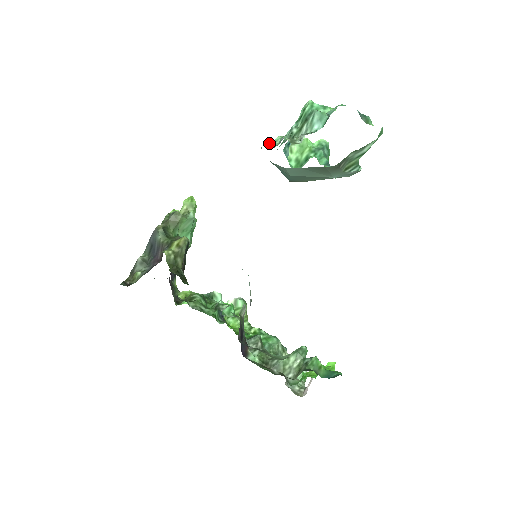
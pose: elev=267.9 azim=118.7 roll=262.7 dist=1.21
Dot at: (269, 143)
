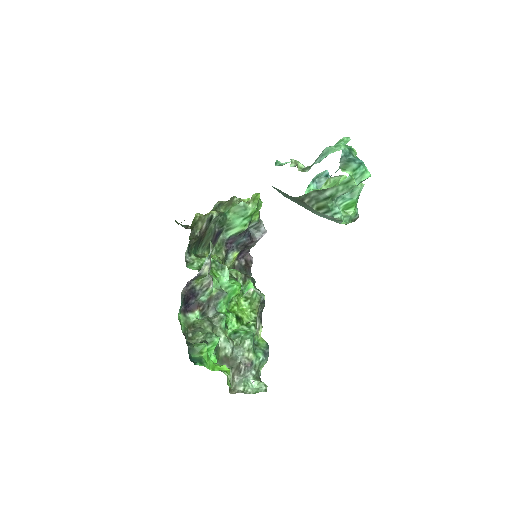
Dot at: (277, 162)
